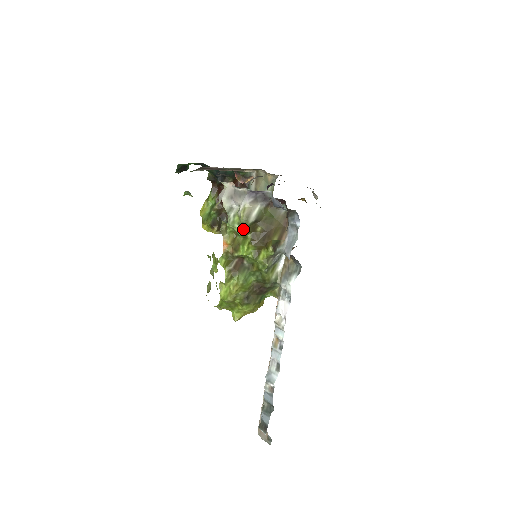
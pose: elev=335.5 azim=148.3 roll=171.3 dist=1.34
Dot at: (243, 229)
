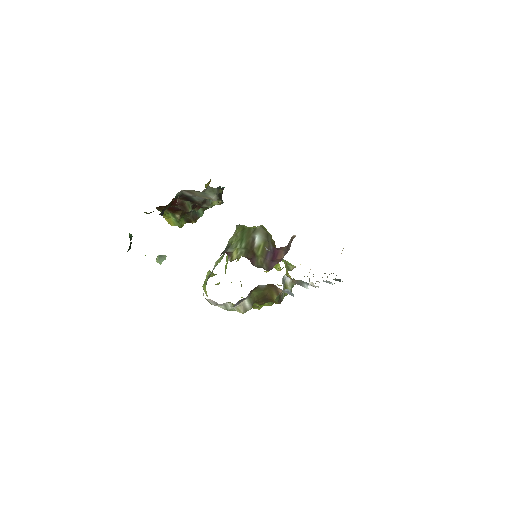
Dot at: occluded
